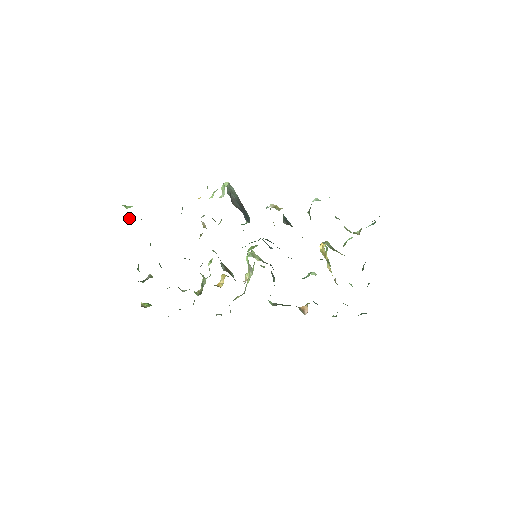
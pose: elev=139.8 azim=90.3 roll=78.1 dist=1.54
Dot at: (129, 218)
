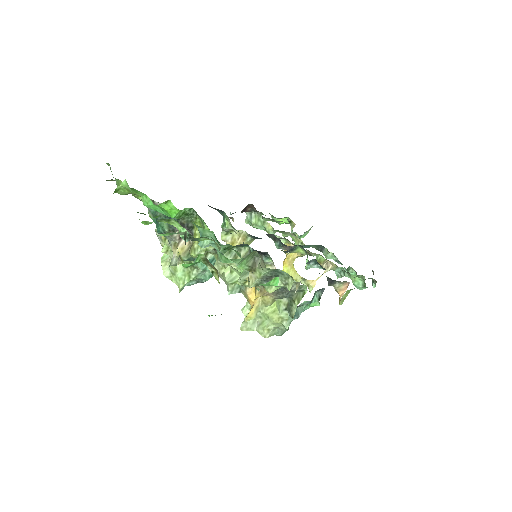
Dot at: occluded
